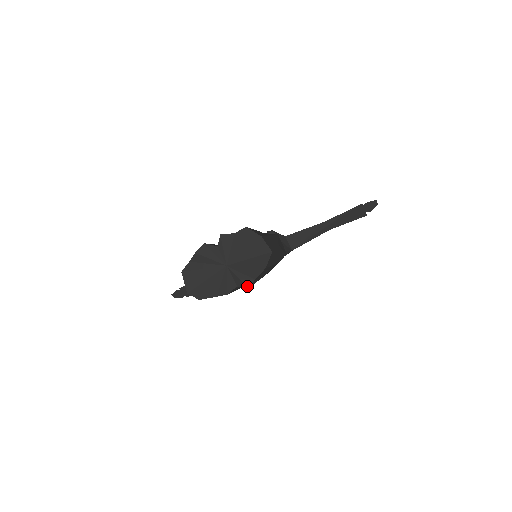
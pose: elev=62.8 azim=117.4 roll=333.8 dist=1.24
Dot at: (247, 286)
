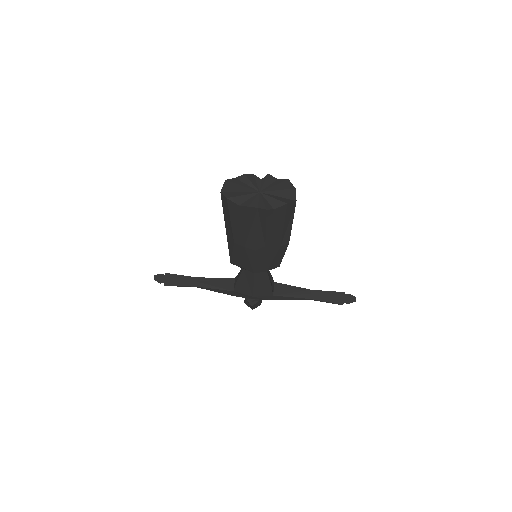
Dot at: (267, 208)
